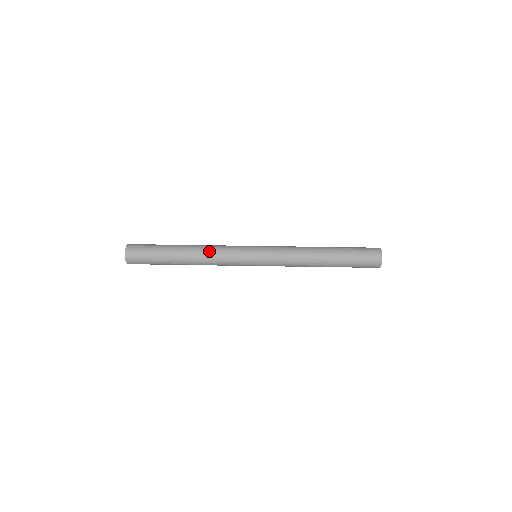
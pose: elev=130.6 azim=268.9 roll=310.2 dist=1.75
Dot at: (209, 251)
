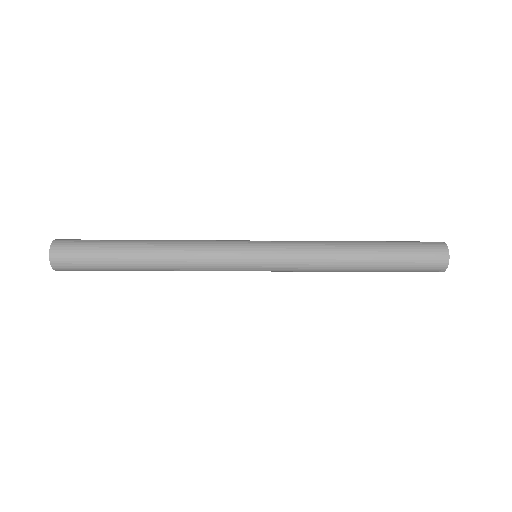
Dot at: (185, 240)
